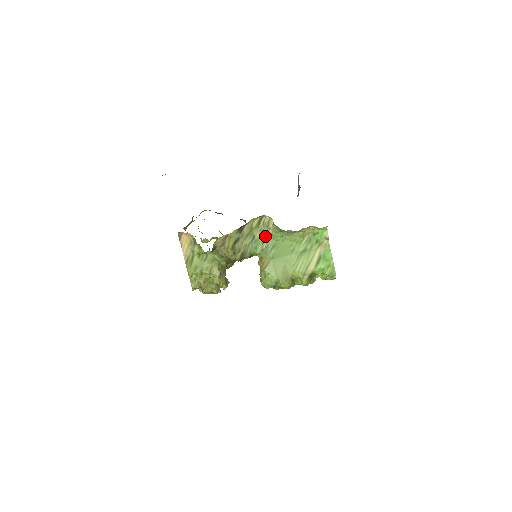
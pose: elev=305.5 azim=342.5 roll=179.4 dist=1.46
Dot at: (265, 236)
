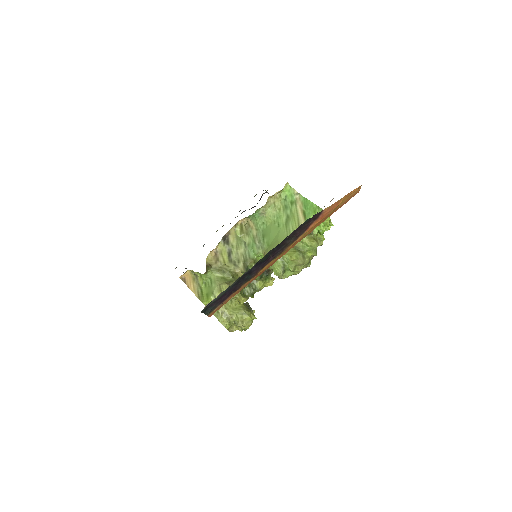
Dot at: (253, 236)
